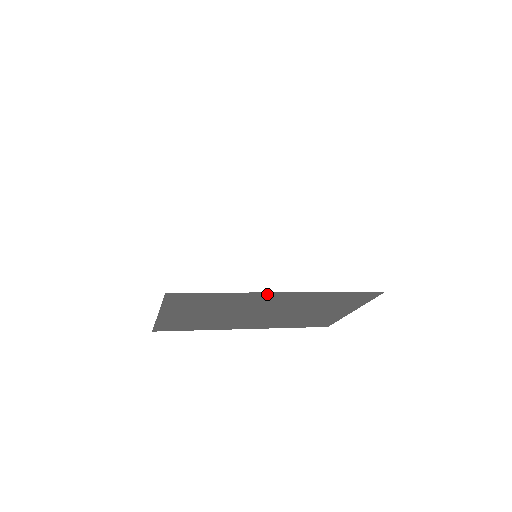
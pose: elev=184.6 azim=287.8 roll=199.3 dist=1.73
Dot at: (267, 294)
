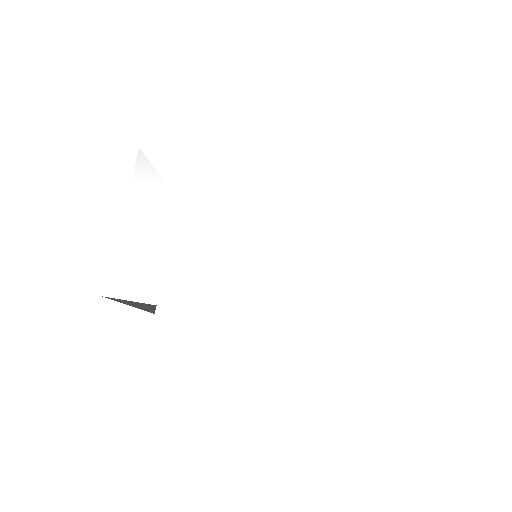
Dot at: occluded
